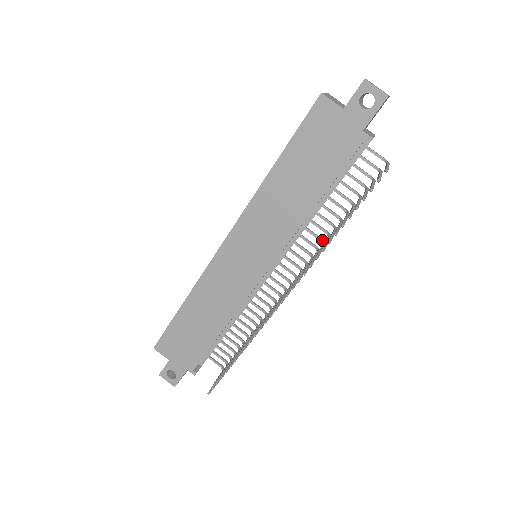
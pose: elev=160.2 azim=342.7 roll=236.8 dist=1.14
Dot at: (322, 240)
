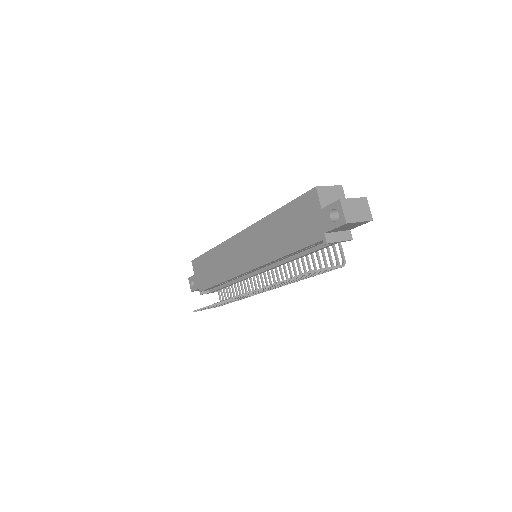
Dot at: occluded
